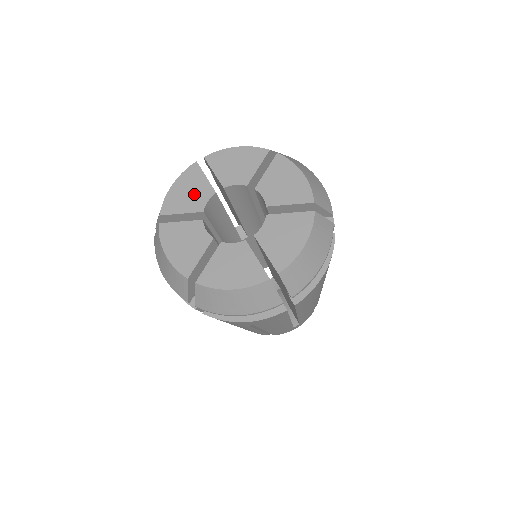
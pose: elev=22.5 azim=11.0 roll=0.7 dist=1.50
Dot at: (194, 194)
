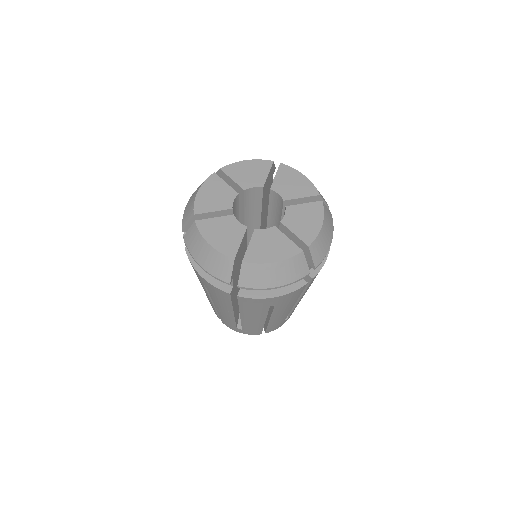
Dot at: (220, 196)
